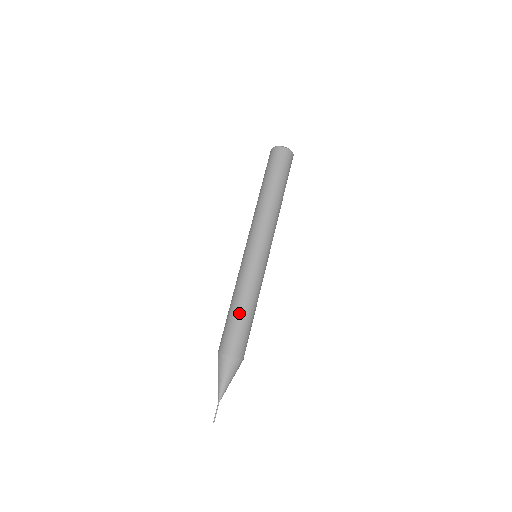
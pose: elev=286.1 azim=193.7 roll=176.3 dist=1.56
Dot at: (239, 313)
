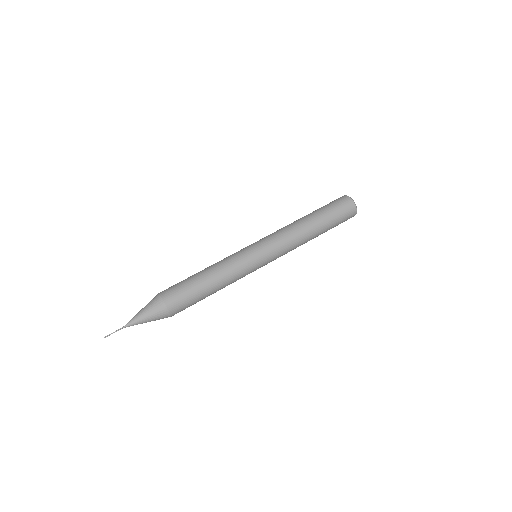
Dot at: (201, 279)
